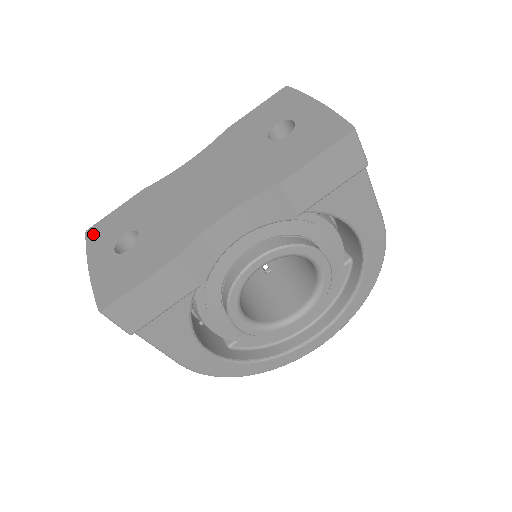
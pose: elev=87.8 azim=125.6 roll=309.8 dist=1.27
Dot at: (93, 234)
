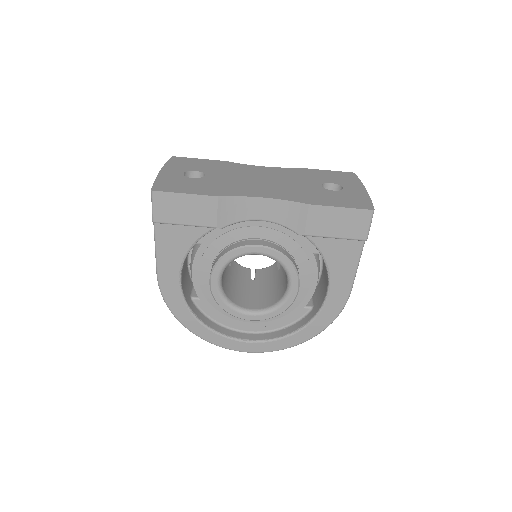
Dot at: (176, 160)
